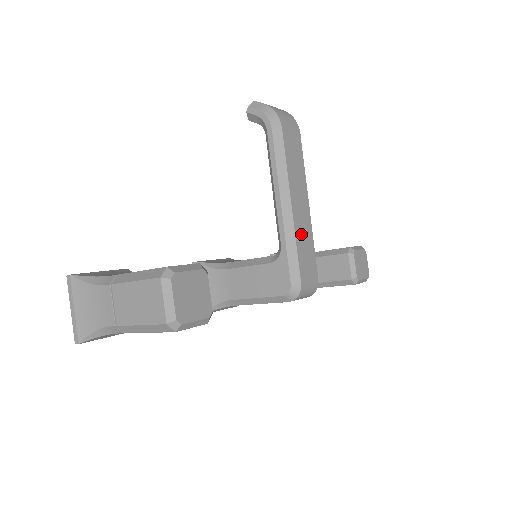
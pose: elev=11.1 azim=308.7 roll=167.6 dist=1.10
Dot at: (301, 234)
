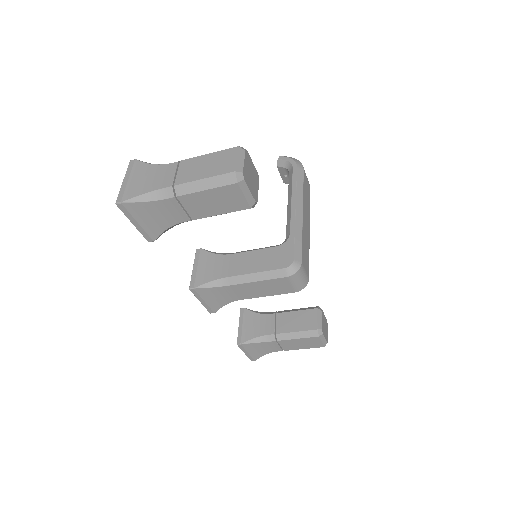
Dot at: (305, 235)
